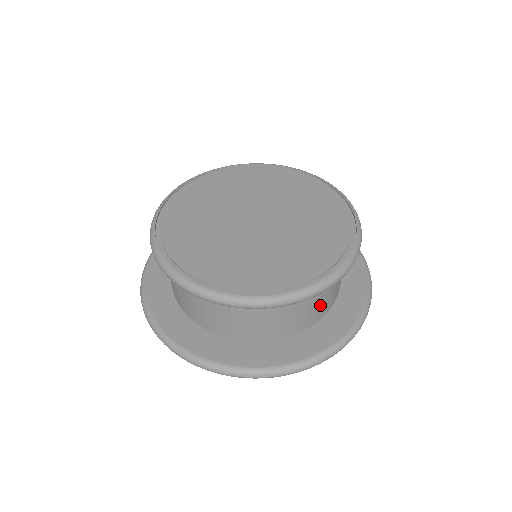
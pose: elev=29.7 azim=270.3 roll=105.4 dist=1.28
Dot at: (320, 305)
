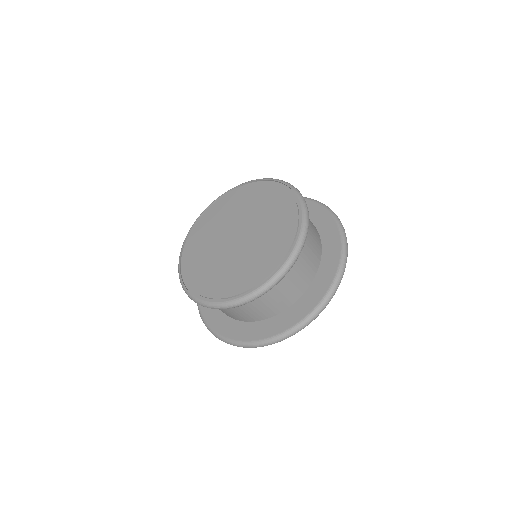
Dot at: (306, 268)
